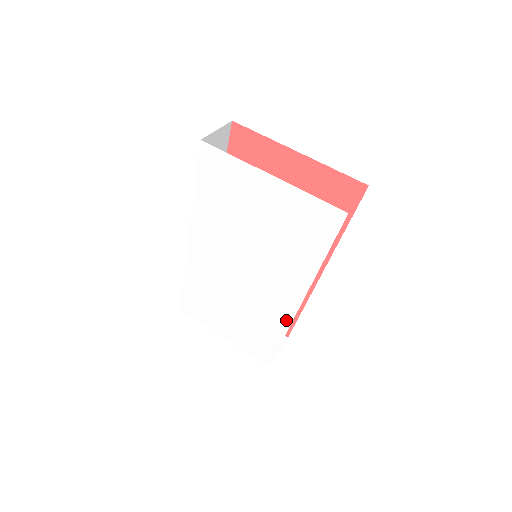
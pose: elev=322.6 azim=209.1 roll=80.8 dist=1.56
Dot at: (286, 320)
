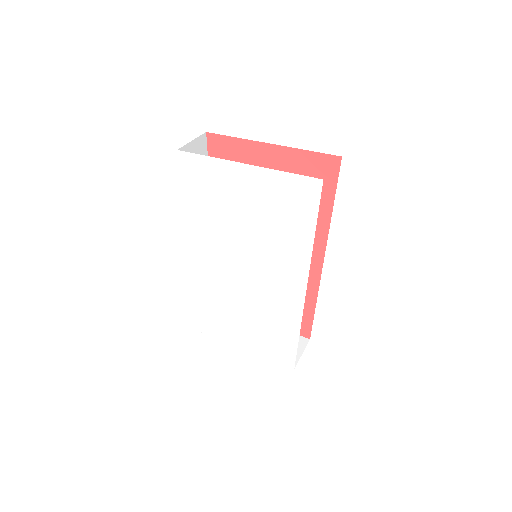
Dot at: (297, 311)
